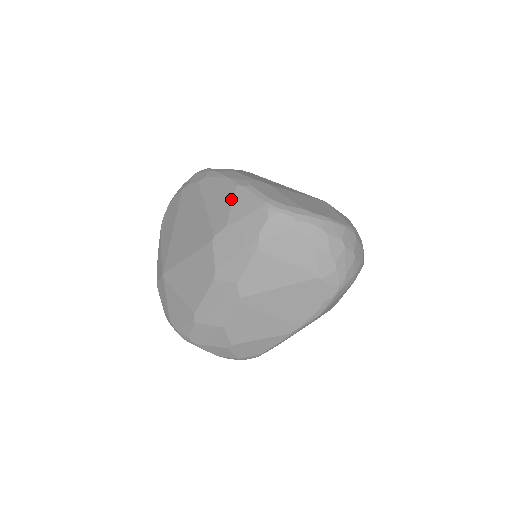
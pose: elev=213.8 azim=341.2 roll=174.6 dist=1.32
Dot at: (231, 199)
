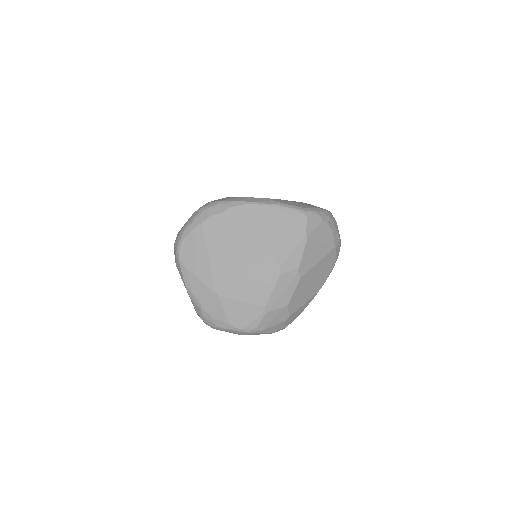
Dot at: (271, 216)
